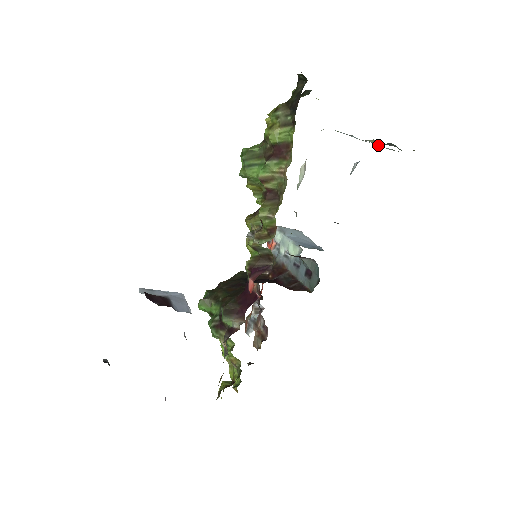
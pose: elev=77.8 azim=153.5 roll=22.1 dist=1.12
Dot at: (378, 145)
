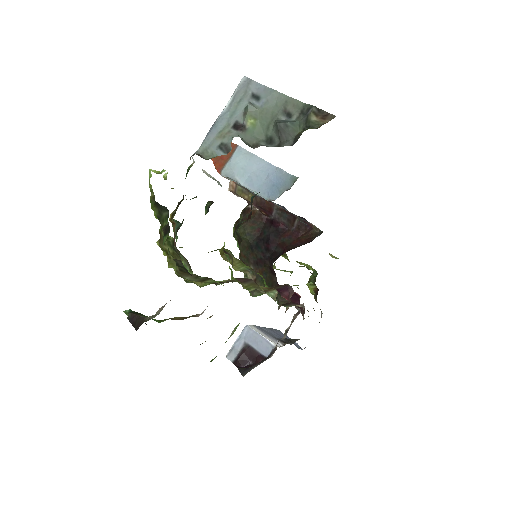
Dot at: (245, 77)
